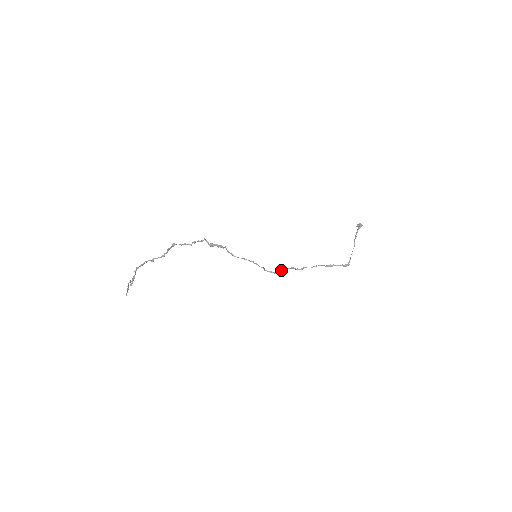
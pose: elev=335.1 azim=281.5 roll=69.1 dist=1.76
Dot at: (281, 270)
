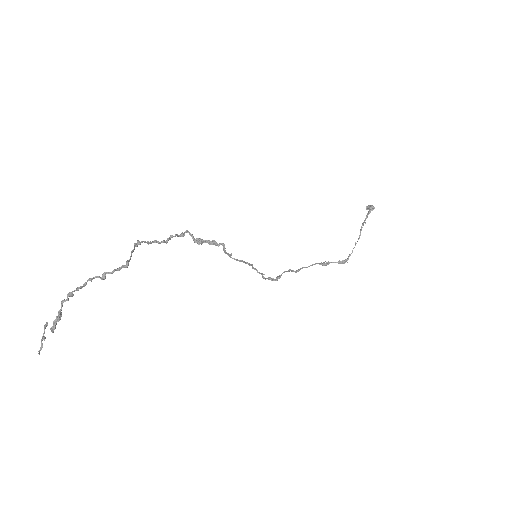
Dot at: (280, 275)
